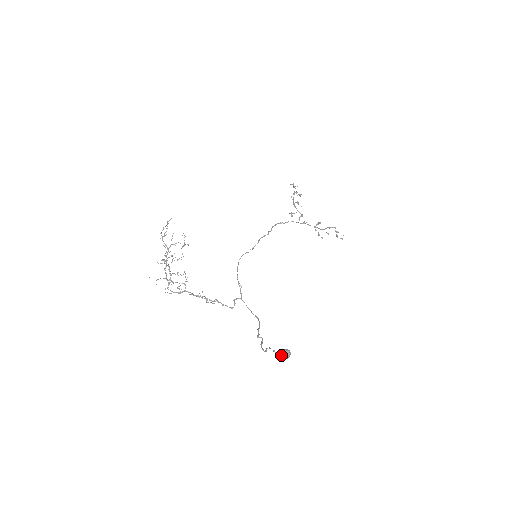
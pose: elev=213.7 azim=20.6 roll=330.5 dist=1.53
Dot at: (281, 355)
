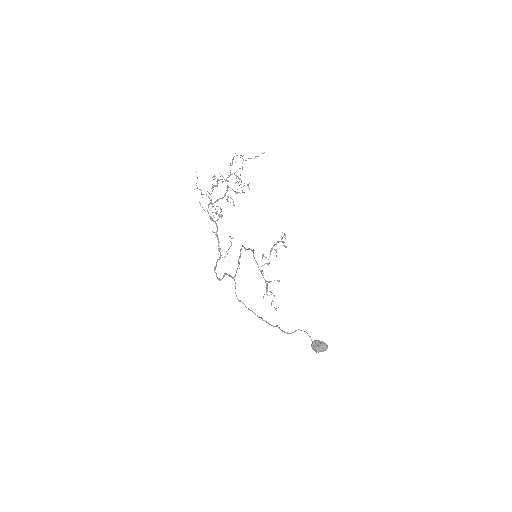
Dot at: (320, 344)
